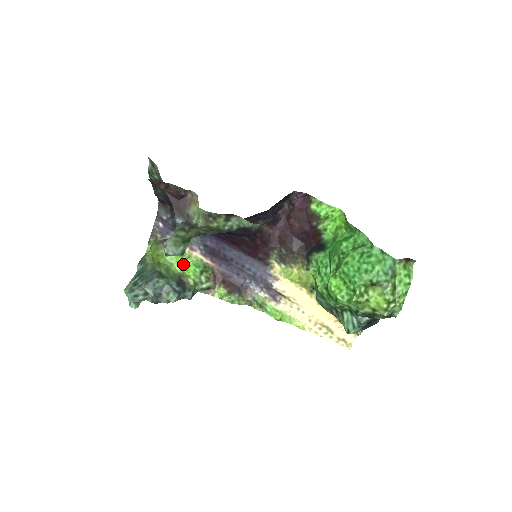
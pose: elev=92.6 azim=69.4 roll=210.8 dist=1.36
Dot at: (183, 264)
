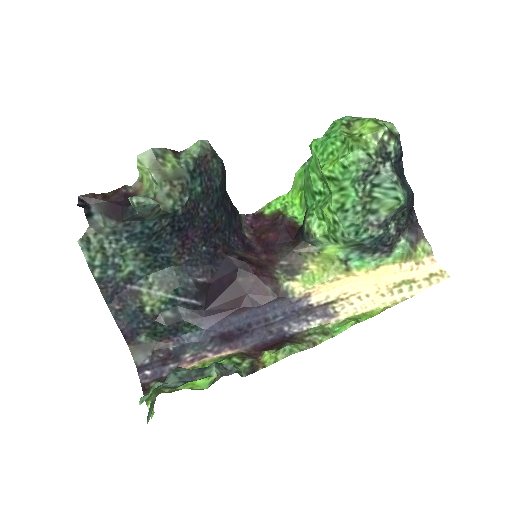
Dot at: occluded
